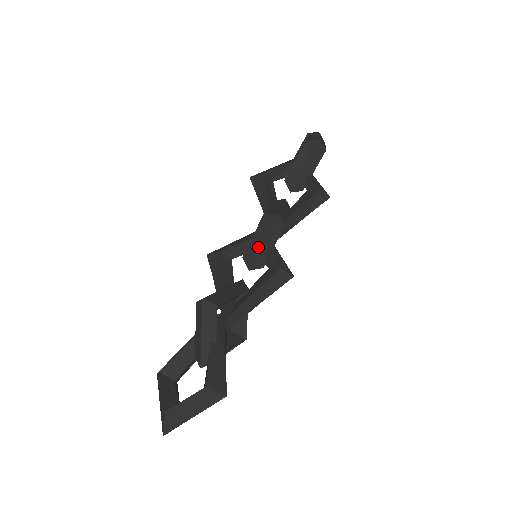
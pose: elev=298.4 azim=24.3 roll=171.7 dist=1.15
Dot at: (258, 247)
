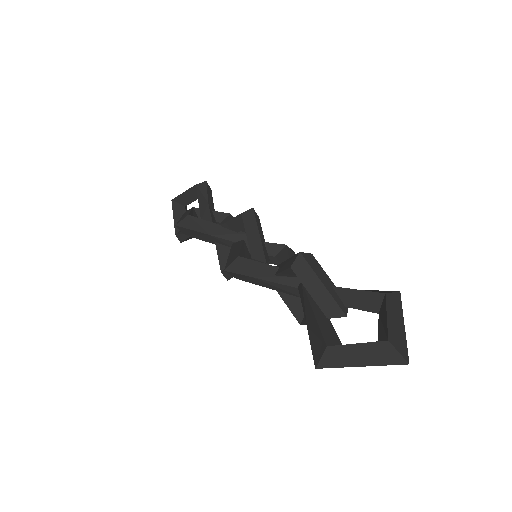
Dot at: (259, 240)
